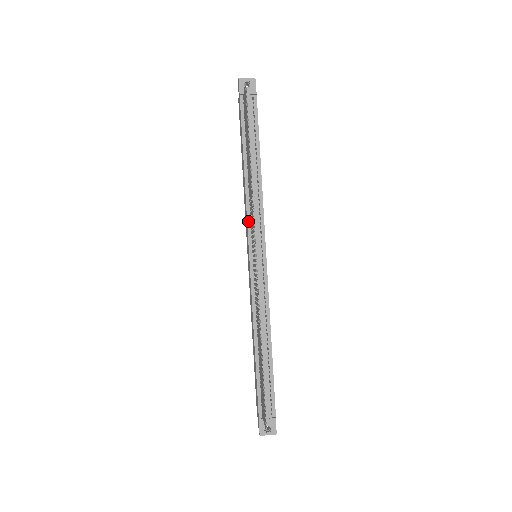
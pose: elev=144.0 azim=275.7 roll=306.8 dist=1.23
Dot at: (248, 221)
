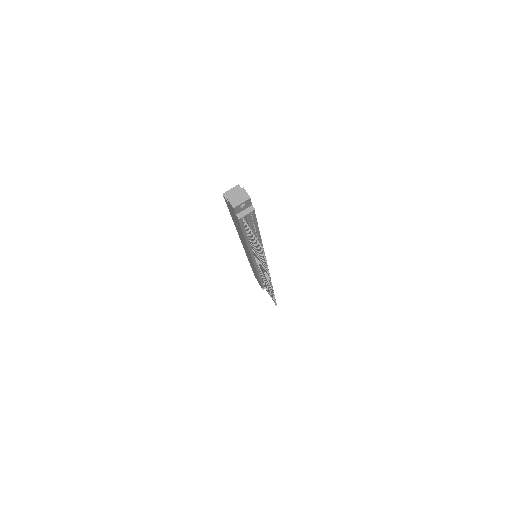
Dot at: (252, 255)
